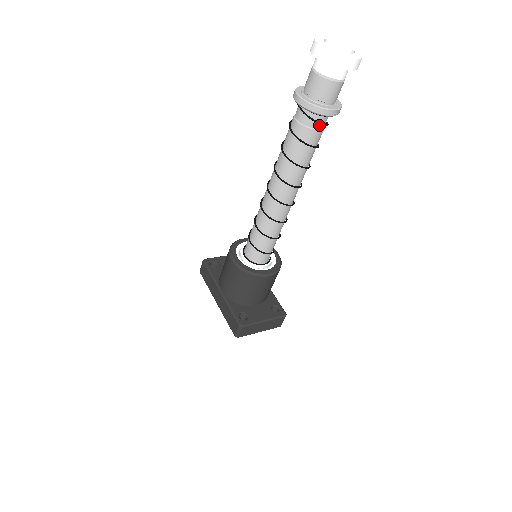
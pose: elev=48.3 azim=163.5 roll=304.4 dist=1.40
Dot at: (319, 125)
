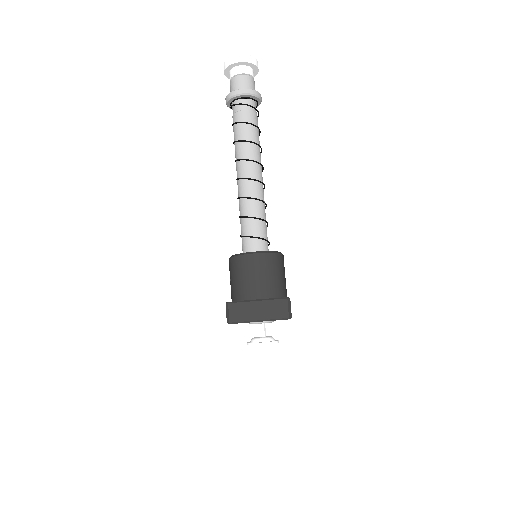
Dot at: (243, 107)
